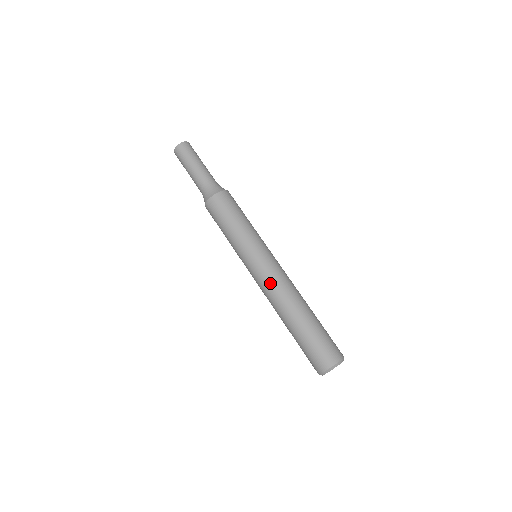
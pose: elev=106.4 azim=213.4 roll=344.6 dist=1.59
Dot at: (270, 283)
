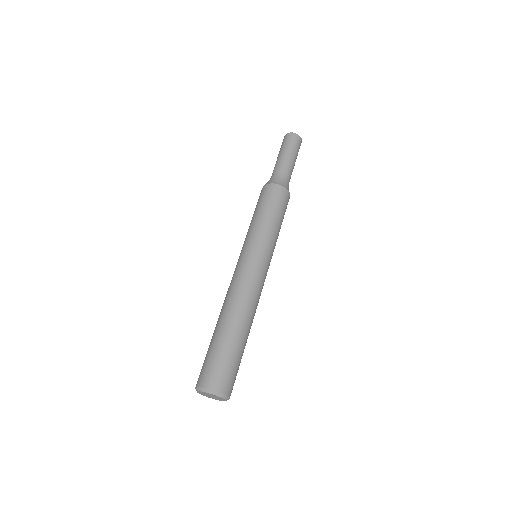
Dot at: (253, 284)
